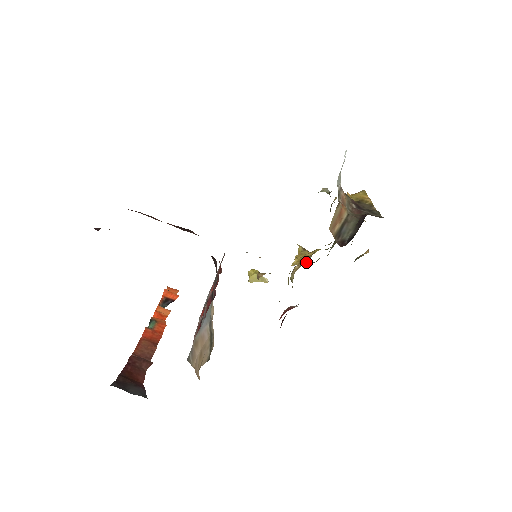
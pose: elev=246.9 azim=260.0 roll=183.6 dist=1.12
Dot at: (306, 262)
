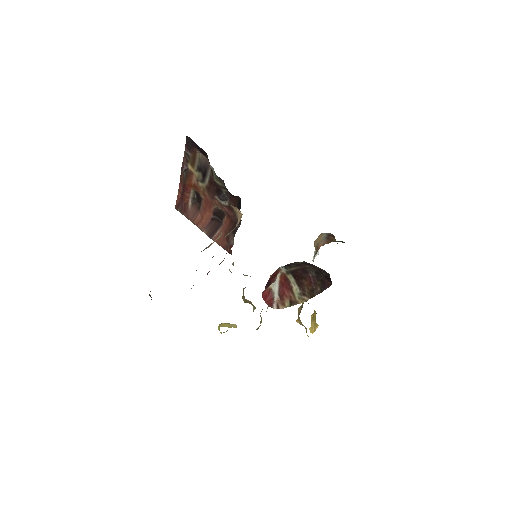
Dot at: occluded
